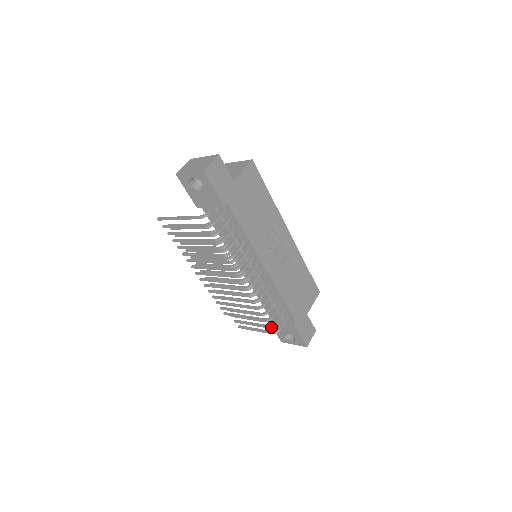
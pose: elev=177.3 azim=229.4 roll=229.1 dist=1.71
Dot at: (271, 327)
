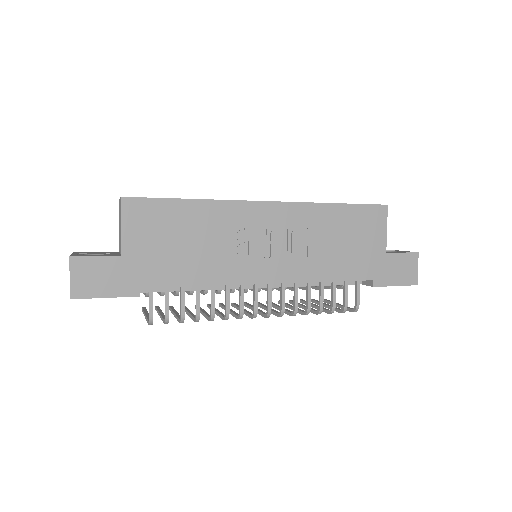
Dot at: (343, 312)
